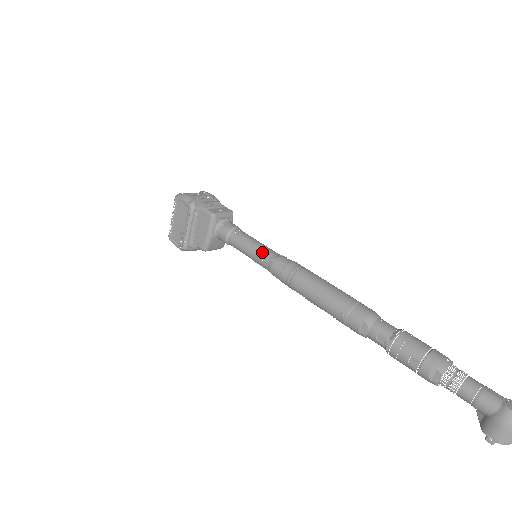
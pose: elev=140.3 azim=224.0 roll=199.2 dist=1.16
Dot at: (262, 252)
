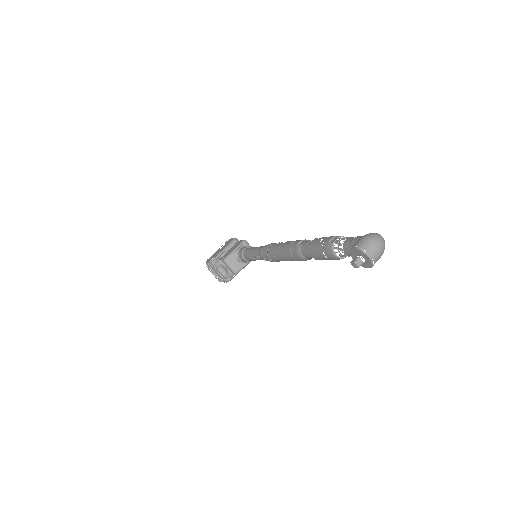
Dot at: occluded
